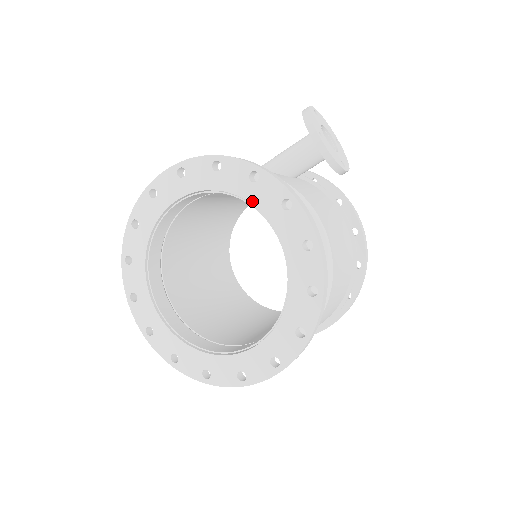
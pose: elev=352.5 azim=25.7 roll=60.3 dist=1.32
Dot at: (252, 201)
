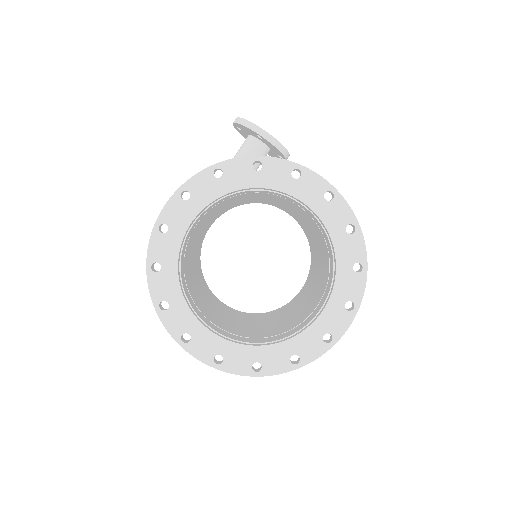
Dot at: (265, 186)
